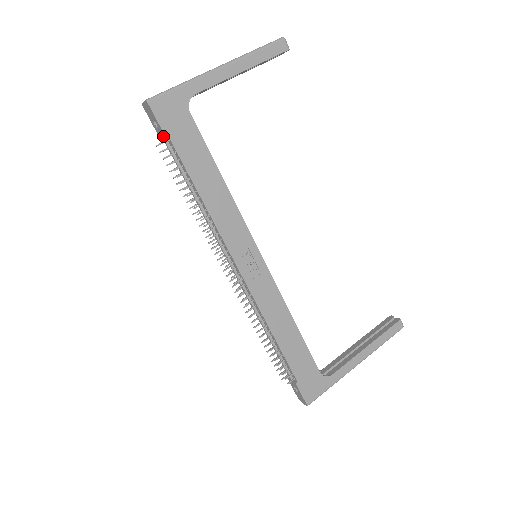
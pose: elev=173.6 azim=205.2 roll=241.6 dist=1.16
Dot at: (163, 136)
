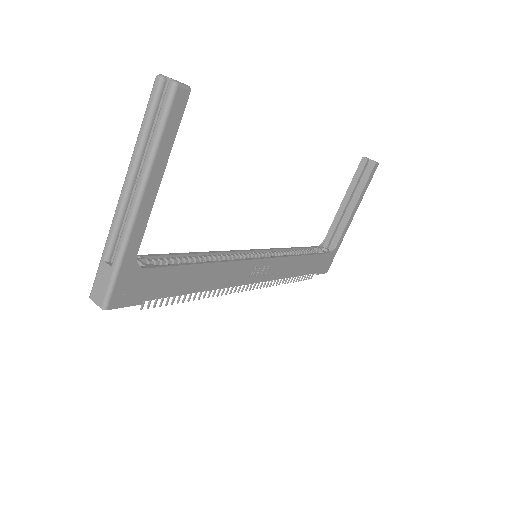
Dot at: (137, 301)
